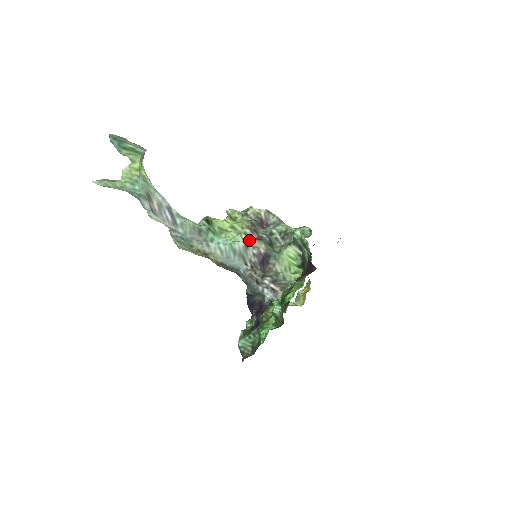
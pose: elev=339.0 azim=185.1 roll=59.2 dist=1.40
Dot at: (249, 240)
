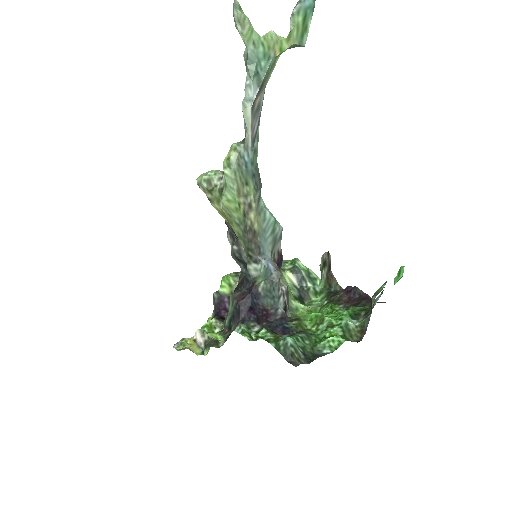
Dot at: occluded
